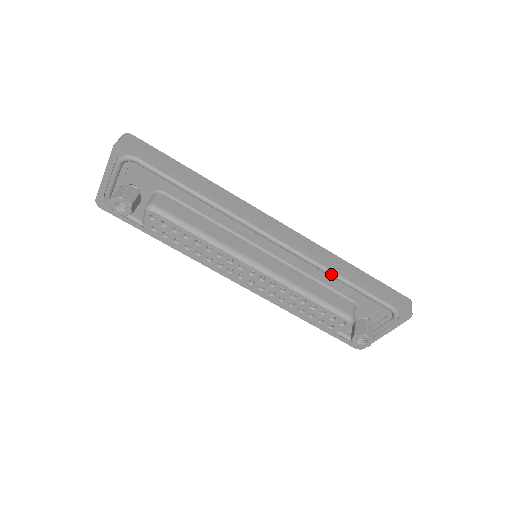
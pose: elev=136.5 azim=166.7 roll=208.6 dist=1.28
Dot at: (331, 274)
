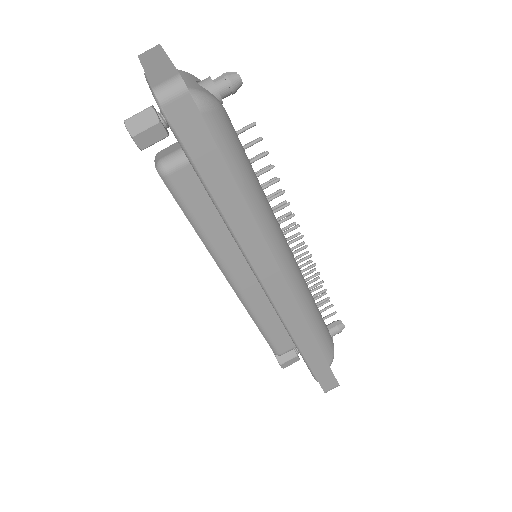
Dot at: (290, 336)
